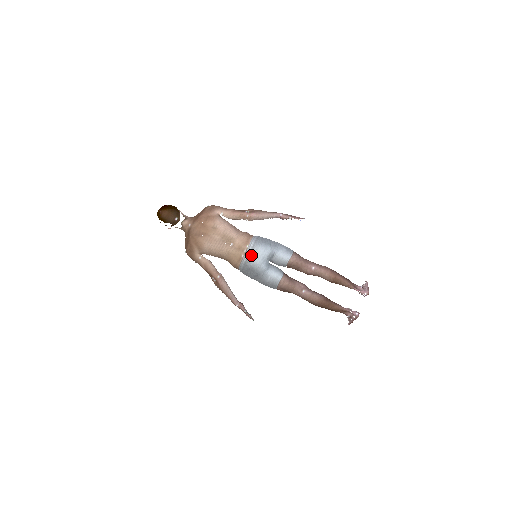
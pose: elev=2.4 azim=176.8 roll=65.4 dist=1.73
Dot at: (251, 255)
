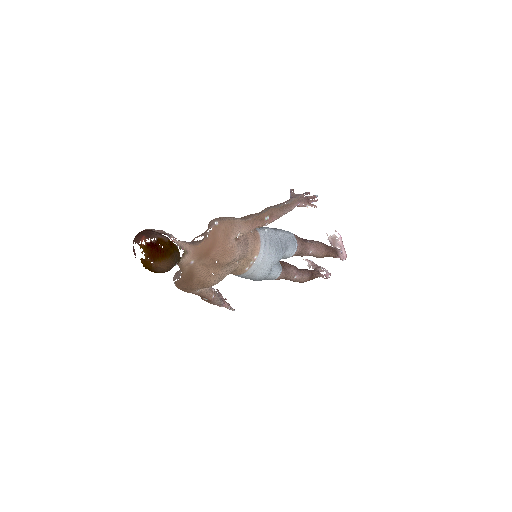
Dot at: (260, 269)
